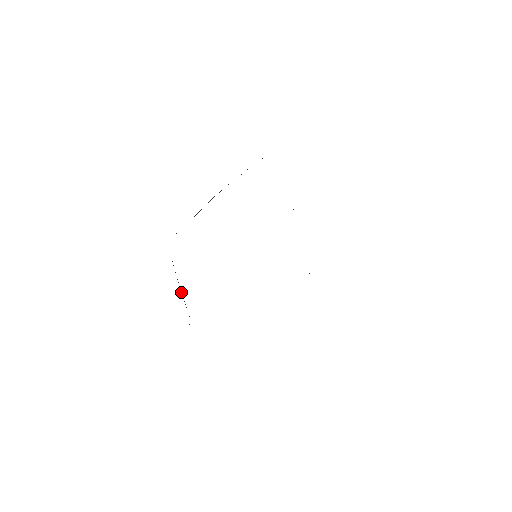
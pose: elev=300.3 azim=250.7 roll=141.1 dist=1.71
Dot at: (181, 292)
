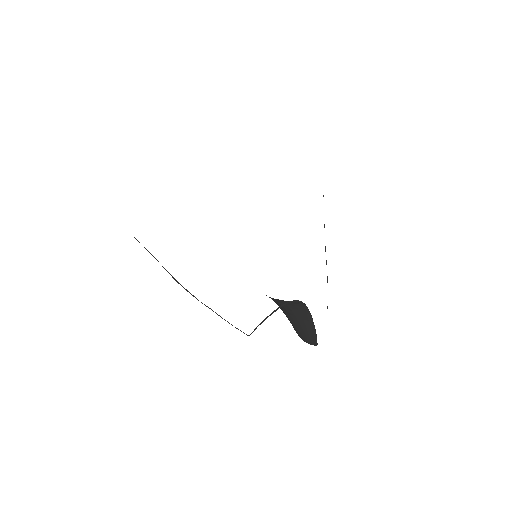
Dot at: occluded
